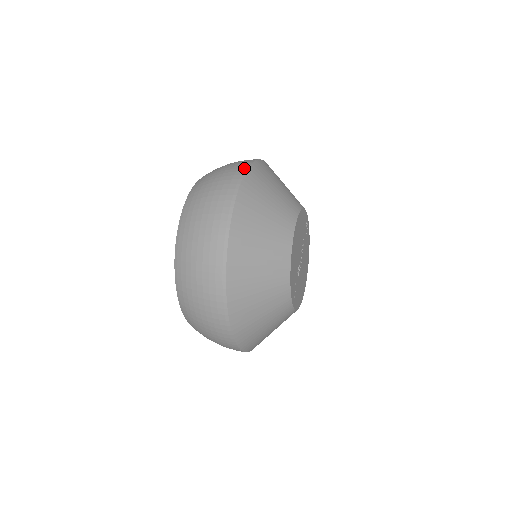
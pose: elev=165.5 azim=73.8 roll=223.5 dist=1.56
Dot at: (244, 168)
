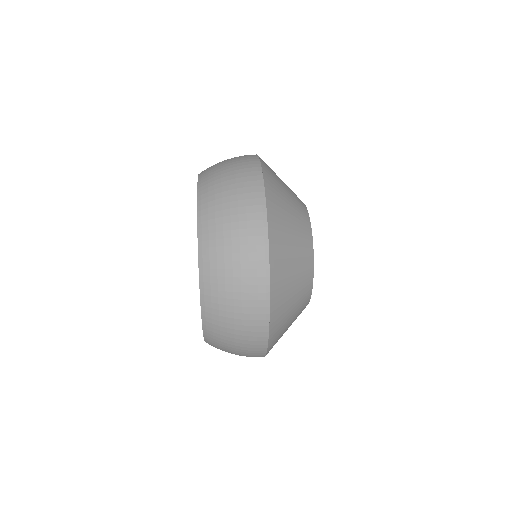
Dot at: (261, 198)
